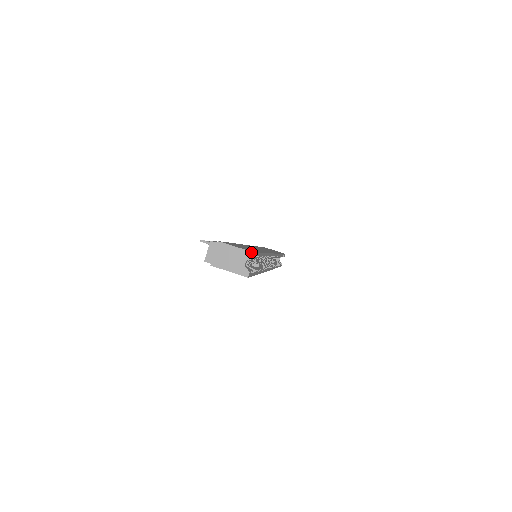
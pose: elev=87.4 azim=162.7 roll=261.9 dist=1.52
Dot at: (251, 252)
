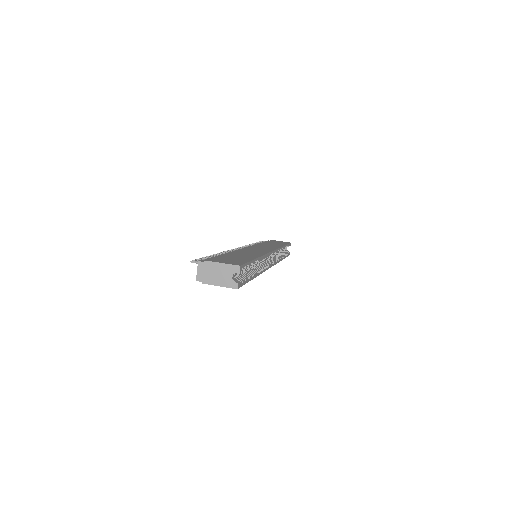
Dot at: (236, 266)
